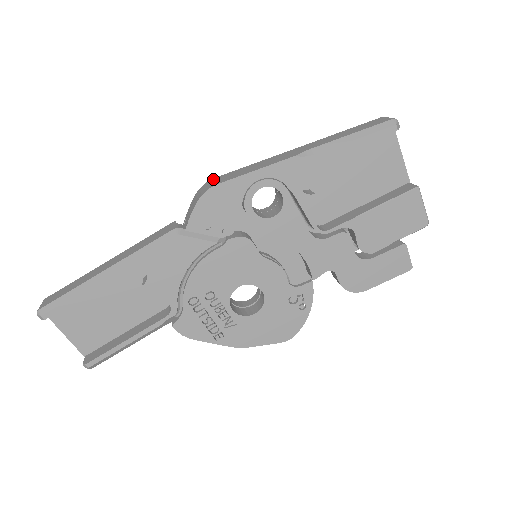
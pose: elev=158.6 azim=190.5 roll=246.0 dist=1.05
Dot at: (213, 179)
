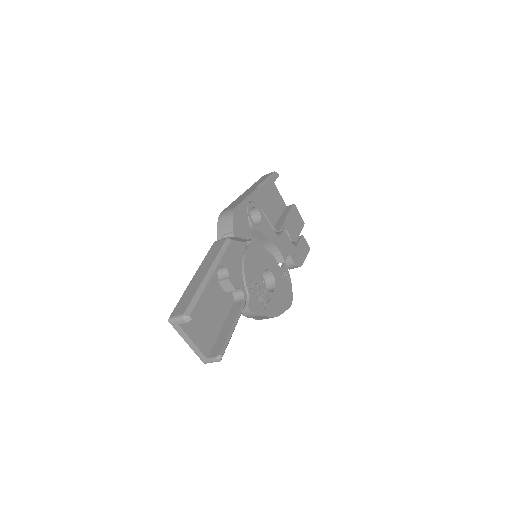
Dot at: (223, 211)
